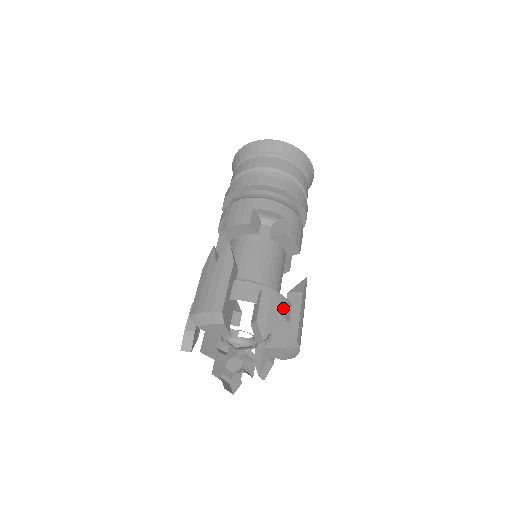
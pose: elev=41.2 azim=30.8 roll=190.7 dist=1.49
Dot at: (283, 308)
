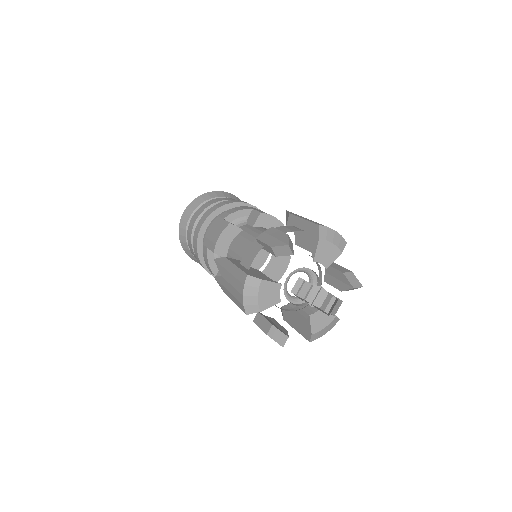
Dot at: occluded
